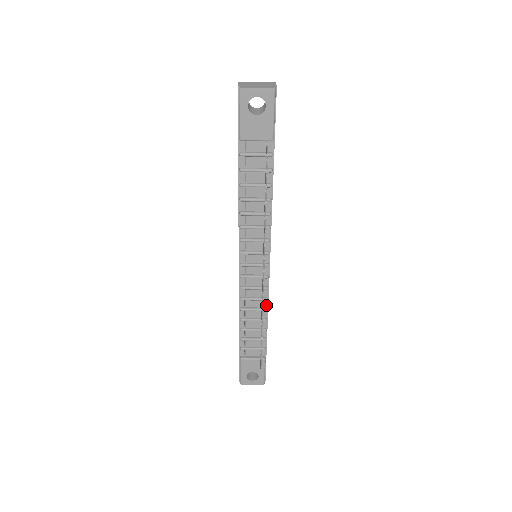
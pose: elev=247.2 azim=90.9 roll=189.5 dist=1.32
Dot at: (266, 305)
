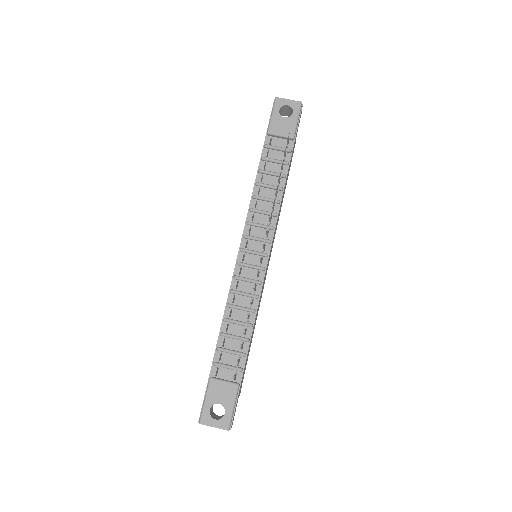
Dot at: (255, 306)
